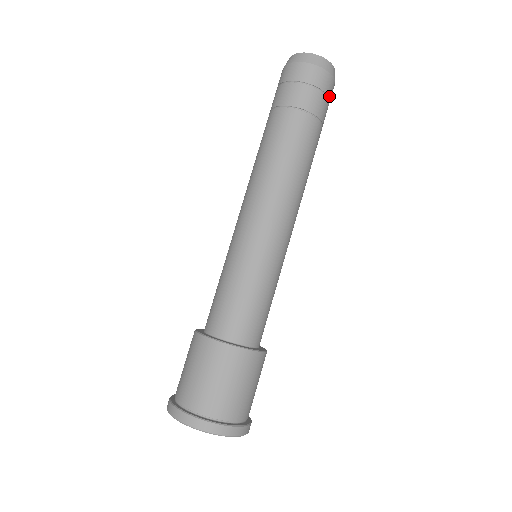
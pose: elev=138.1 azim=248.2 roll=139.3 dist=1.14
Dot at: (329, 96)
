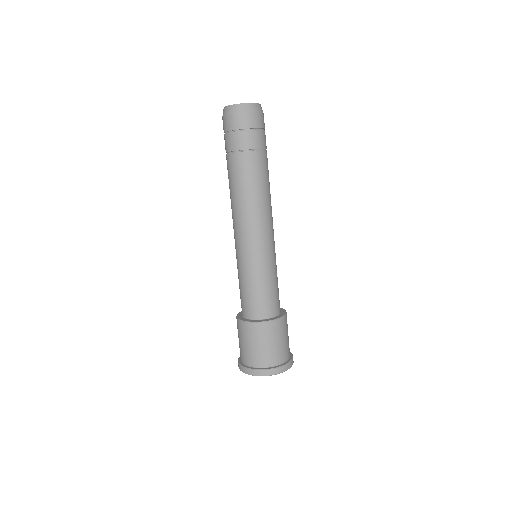
Dot at: (250, 127)
